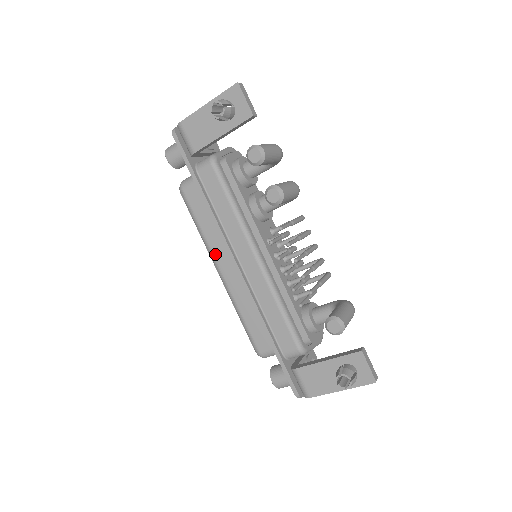
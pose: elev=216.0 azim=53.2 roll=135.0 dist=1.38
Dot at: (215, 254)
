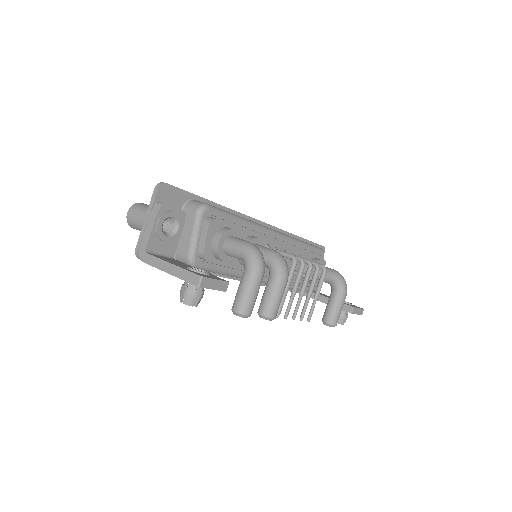
Dot at: occluded
